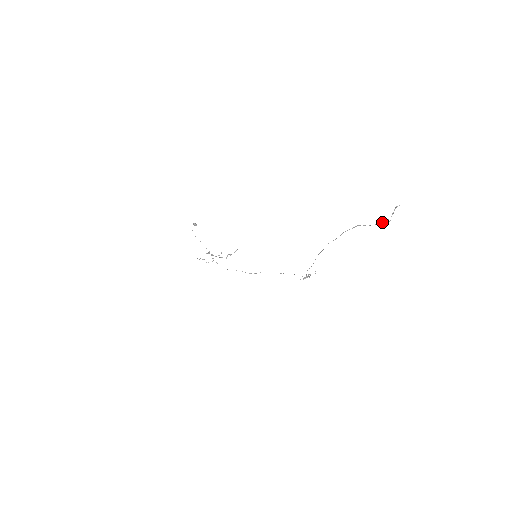
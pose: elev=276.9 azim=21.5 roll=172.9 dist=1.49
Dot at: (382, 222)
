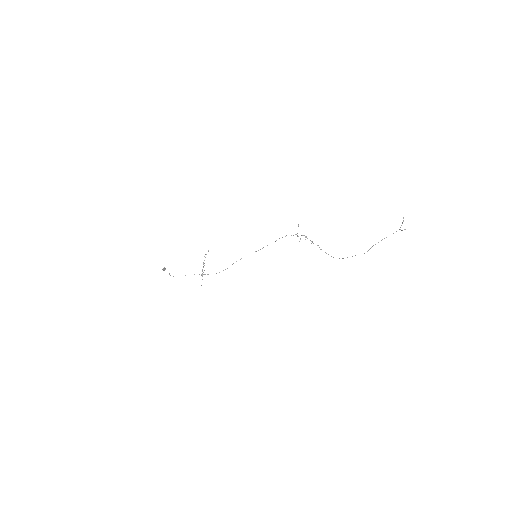
Dot at: occluded
